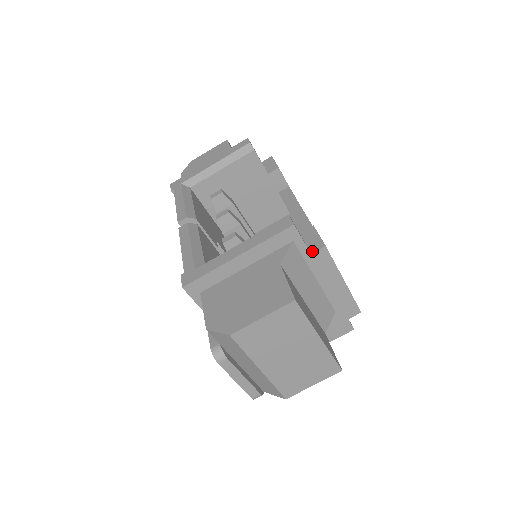
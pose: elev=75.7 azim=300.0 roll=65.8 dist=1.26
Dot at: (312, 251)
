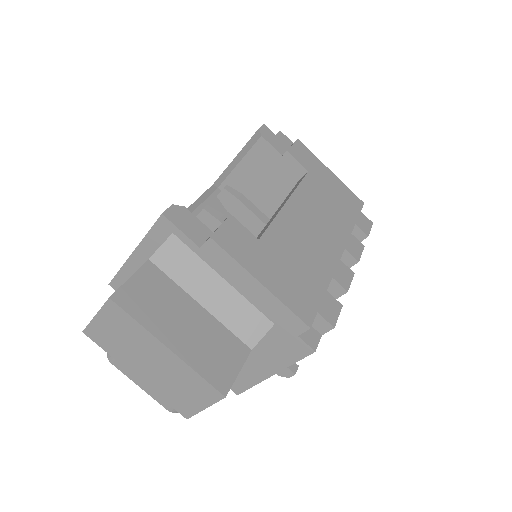
Dot at: (202, 244)
